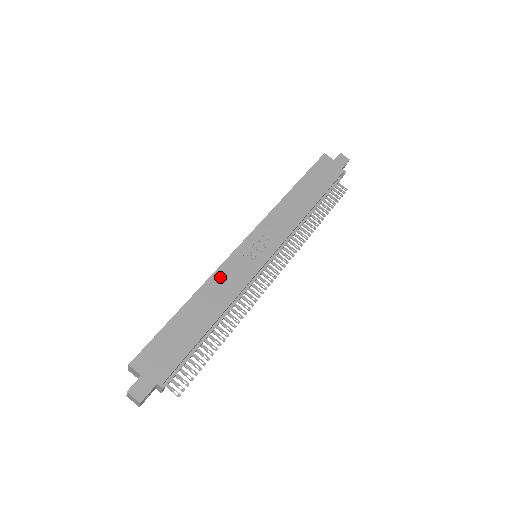
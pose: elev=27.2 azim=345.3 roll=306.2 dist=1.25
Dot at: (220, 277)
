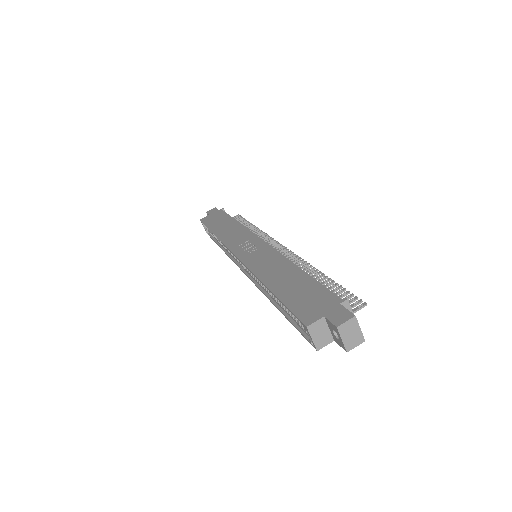
Dot at: (258, 267)
